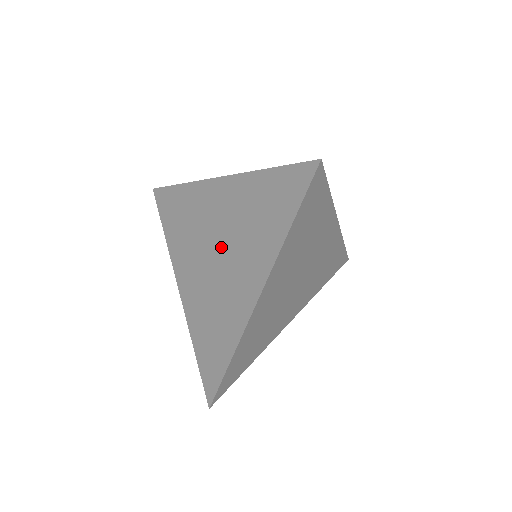
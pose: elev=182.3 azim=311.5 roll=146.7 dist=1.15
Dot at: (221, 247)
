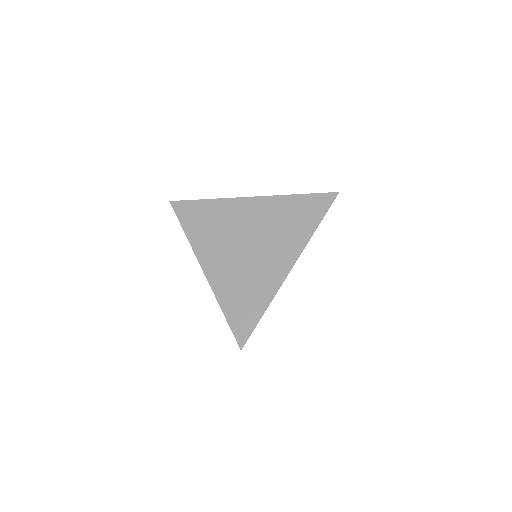
Dot at: (254, 239)
